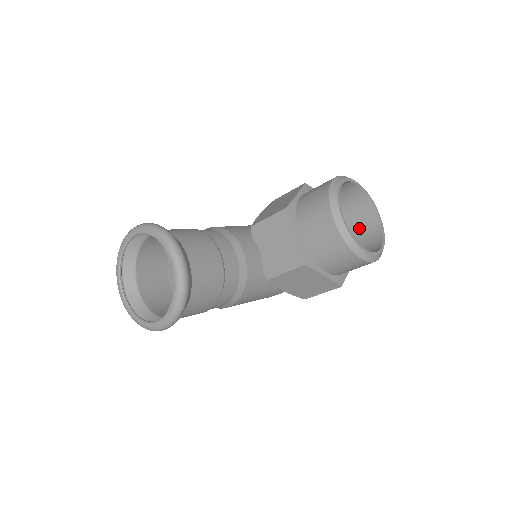
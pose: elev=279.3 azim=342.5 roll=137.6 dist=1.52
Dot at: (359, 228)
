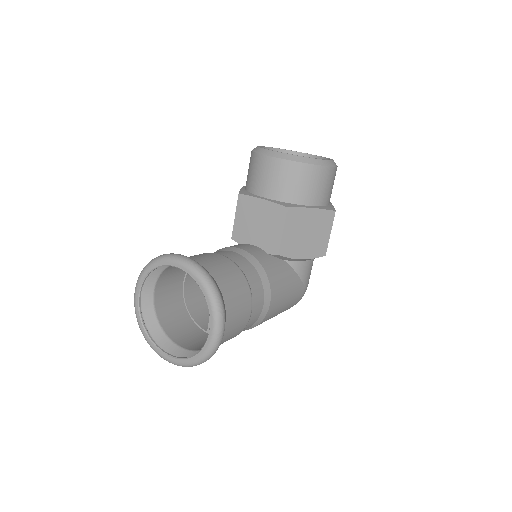
Dot at: occluded
